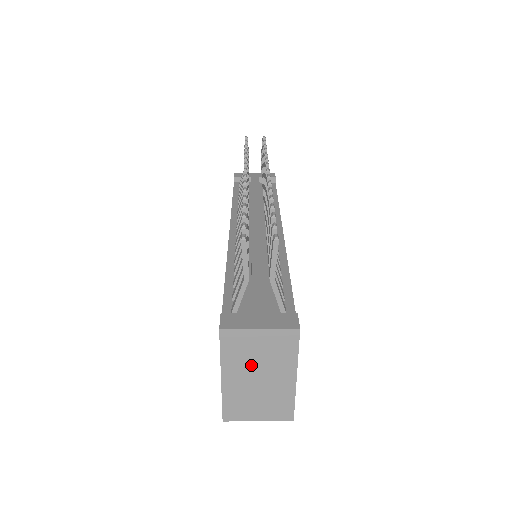
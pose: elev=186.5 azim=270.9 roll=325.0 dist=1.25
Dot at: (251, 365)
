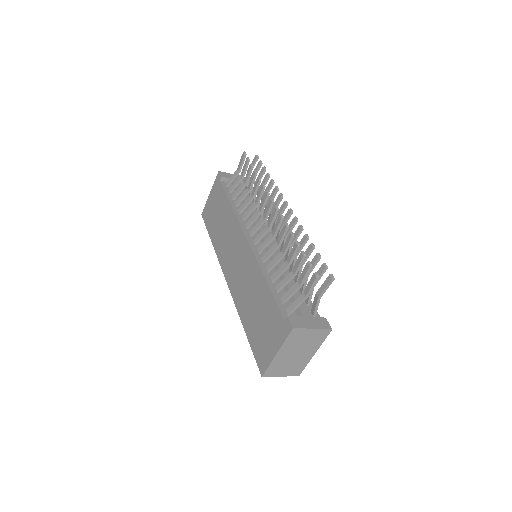
Dot at: (297, 347)
